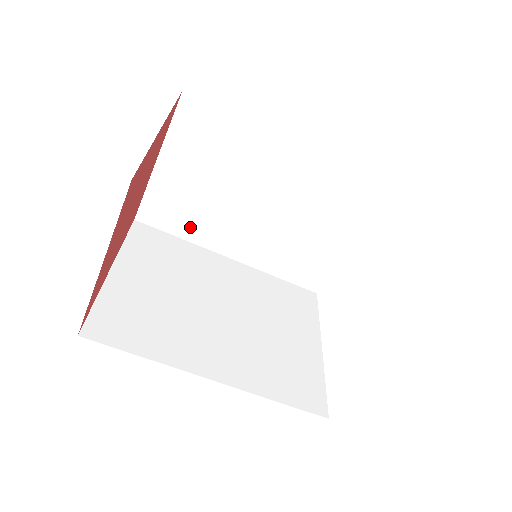
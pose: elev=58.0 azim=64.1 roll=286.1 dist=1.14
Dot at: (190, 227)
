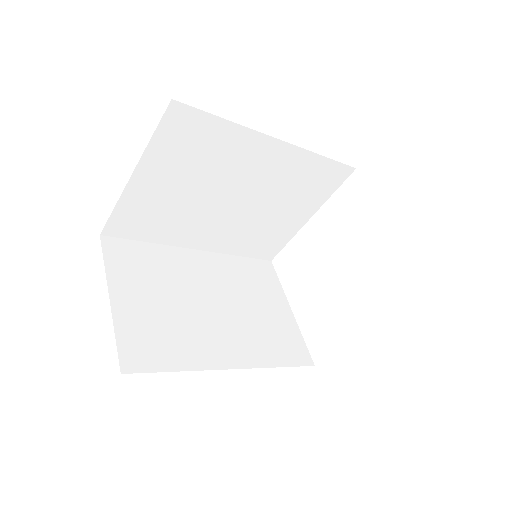
Dot at: occluded
